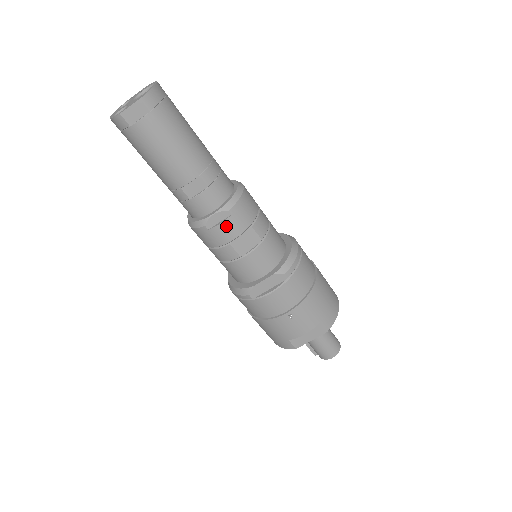
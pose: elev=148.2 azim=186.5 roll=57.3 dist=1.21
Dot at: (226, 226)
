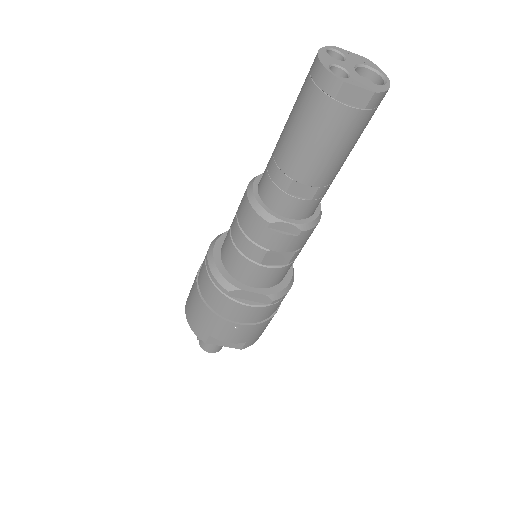
Dot at: (284, 239)
